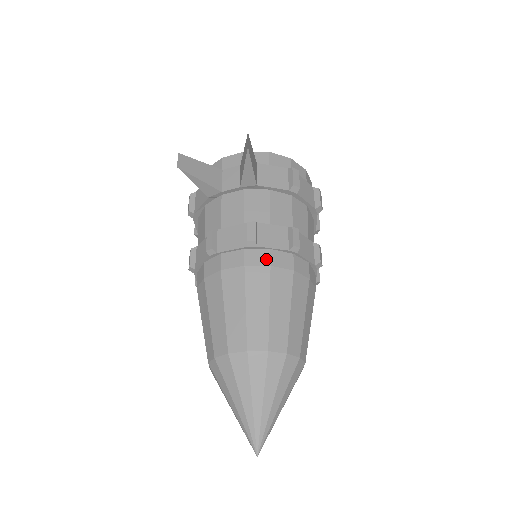
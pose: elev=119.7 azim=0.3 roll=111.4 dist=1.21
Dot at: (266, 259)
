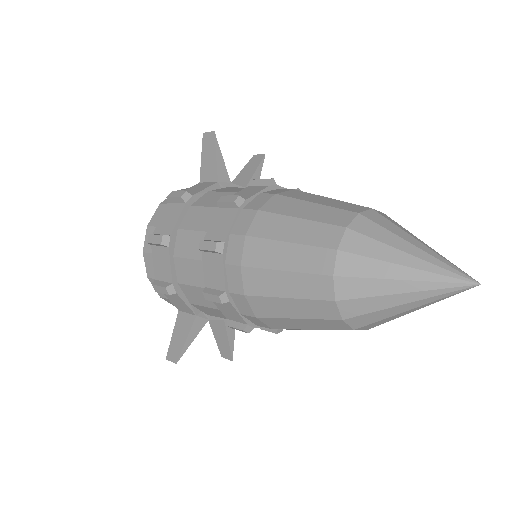
Dot at: occluded
